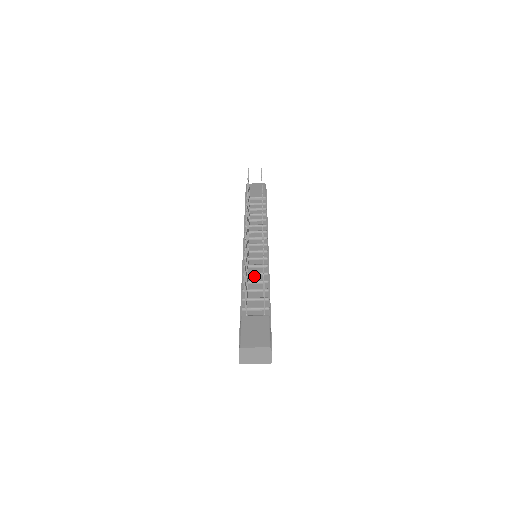
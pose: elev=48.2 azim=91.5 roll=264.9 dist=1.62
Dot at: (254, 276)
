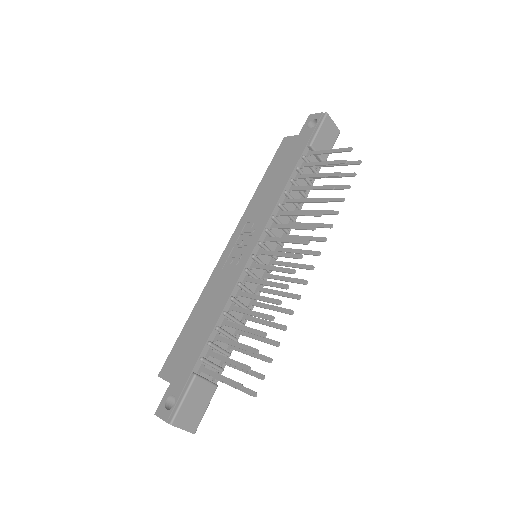
Dot at: occluded
